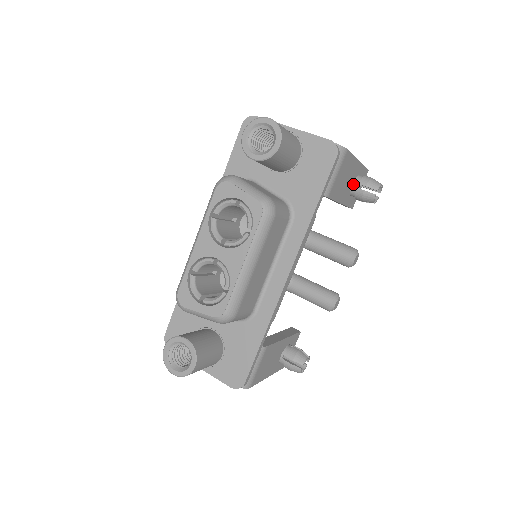
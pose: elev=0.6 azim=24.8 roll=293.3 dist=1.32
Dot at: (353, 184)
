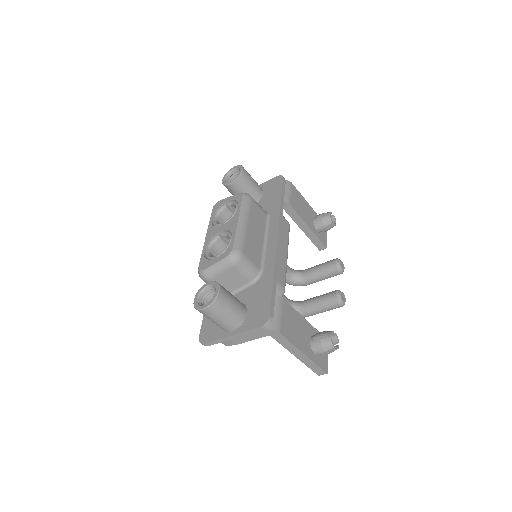
Dot at: (313, 220)
